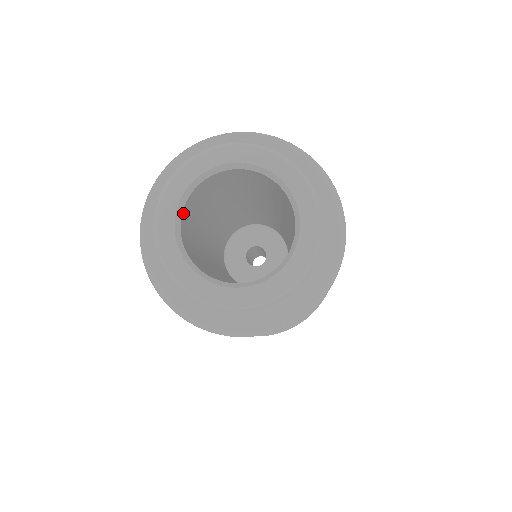
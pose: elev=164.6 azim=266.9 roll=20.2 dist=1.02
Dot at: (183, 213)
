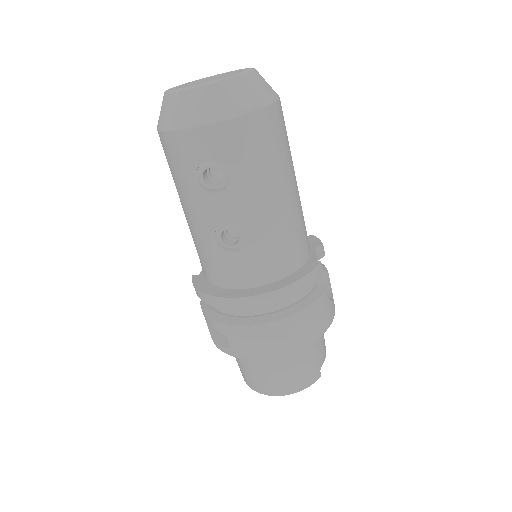
Dot at: occluded
